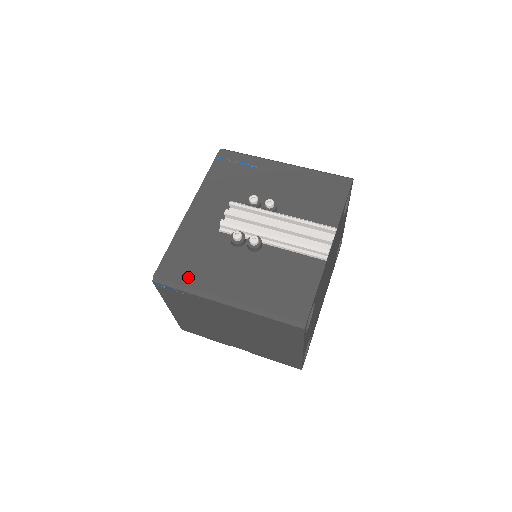
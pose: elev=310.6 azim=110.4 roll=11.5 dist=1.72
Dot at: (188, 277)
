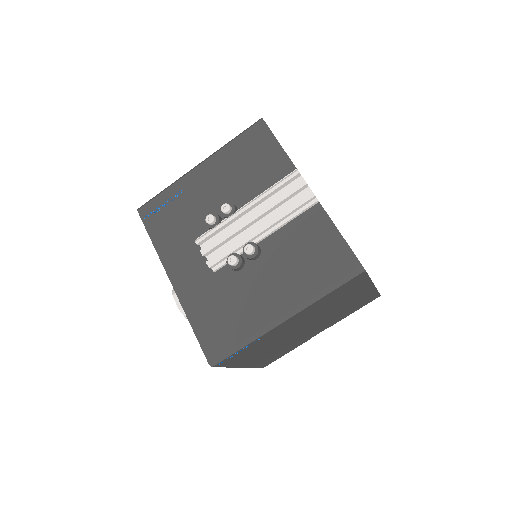
Dot at: (234, 333)
